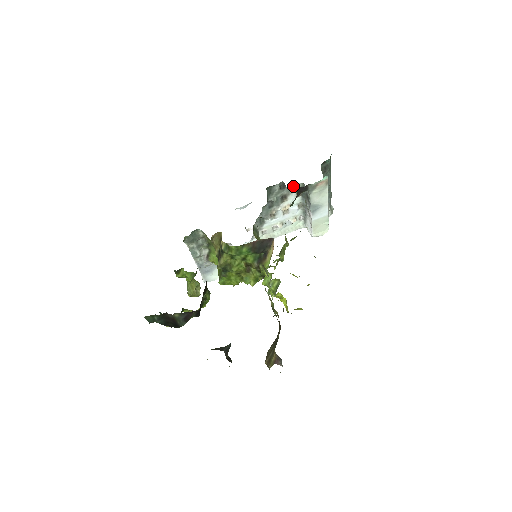
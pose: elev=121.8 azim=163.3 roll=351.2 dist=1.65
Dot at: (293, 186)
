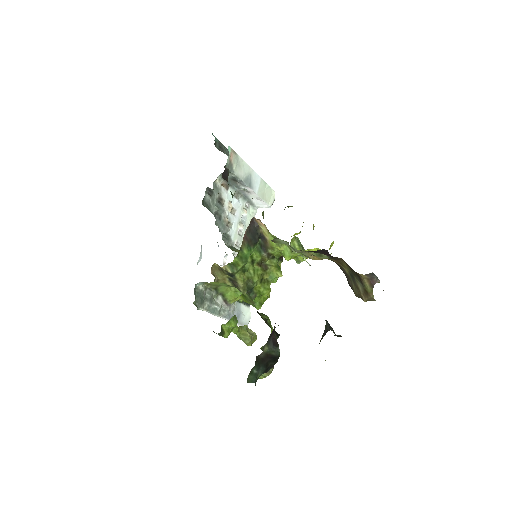
Dot at: (216, 185)
